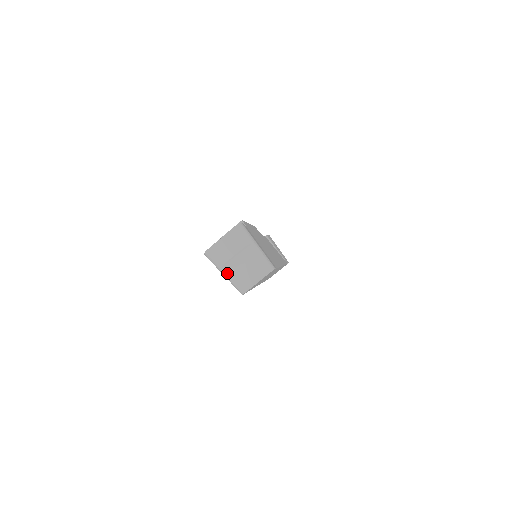
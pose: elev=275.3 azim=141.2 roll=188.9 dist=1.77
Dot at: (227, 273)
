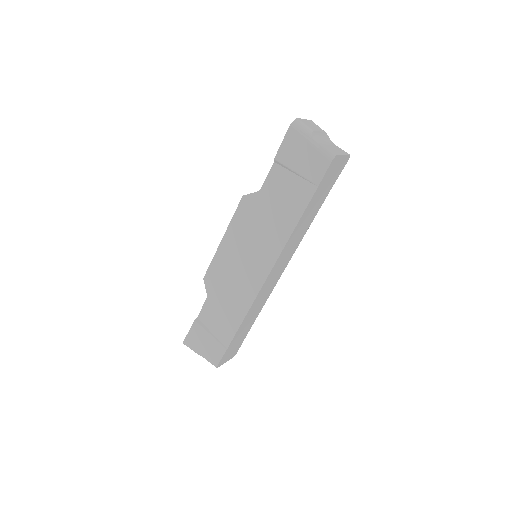
Dot at: (316, 140)
